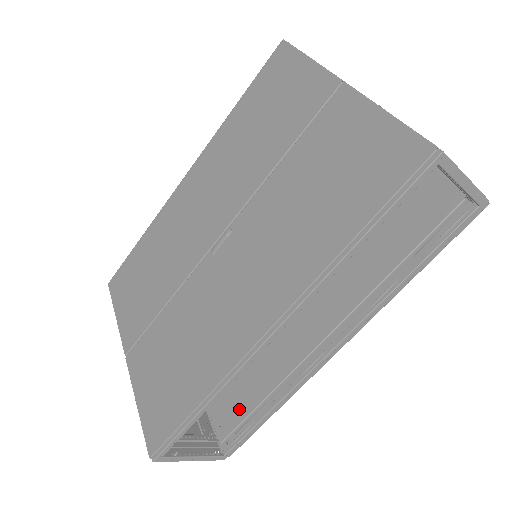
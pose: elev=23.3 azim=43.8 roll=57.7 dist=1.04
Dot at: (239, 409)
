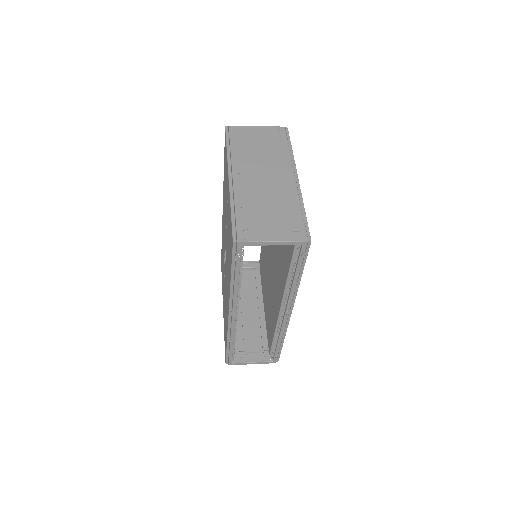
Dot at: (271, 339)
